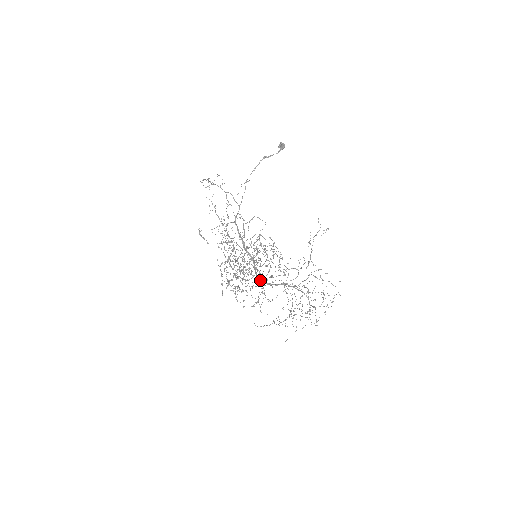
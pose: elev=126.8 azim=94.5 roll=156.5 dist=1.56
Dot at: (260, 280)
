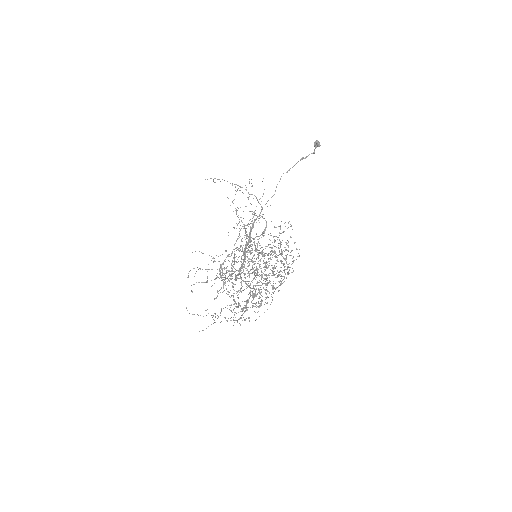
Dot at: occluded
